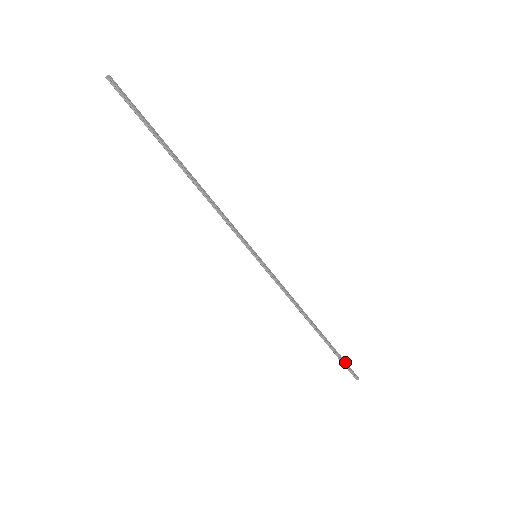
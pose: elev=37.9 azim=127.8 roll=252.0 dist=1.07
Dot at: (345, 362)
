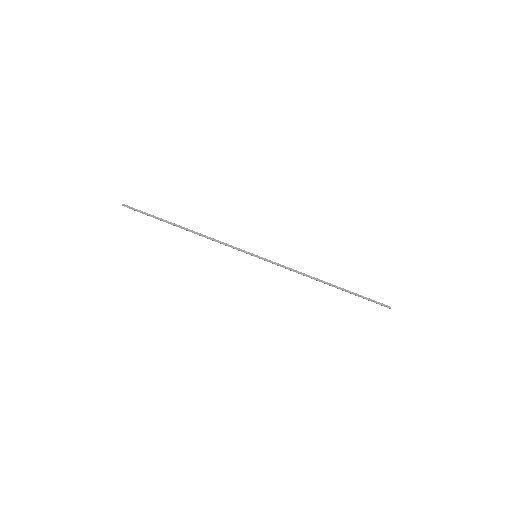
Dot at: (370, 299)
